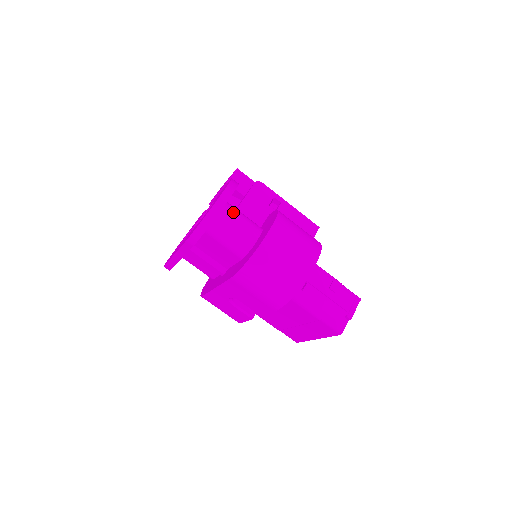
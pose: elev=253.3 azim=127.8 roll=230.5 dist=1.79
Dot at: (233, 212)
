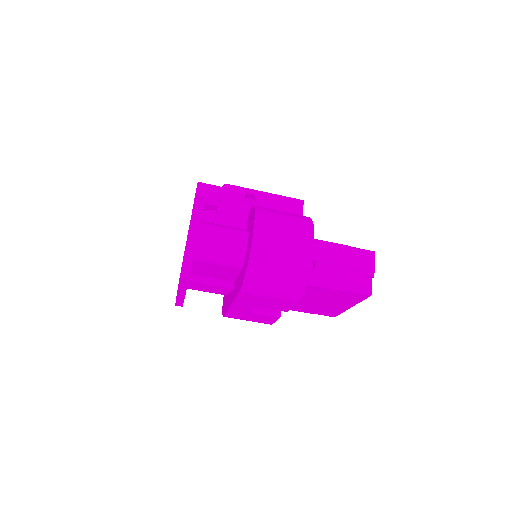
Dot at: (212, 229)
